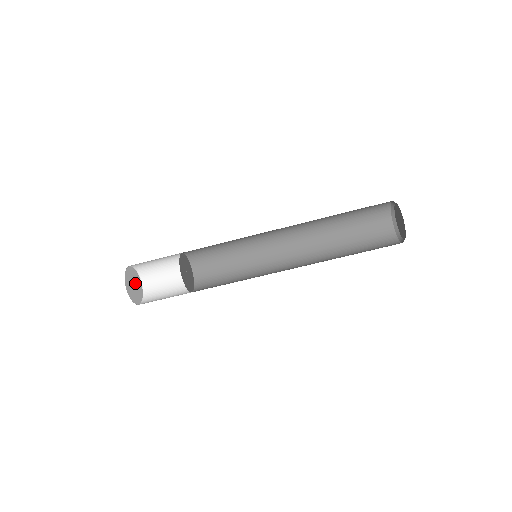
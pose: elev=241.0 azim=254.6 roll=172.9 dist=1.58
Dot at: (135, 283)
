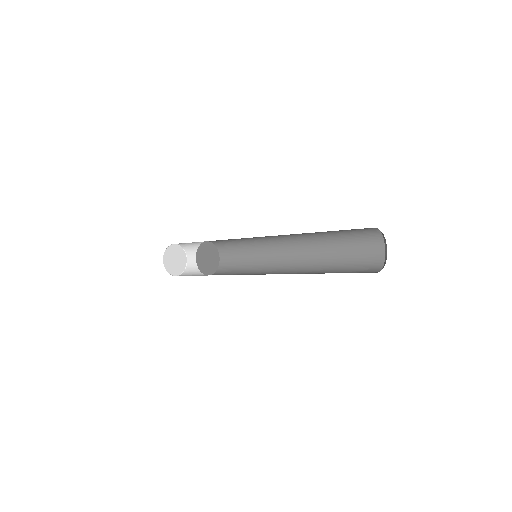
Dot at: (176, 256)
